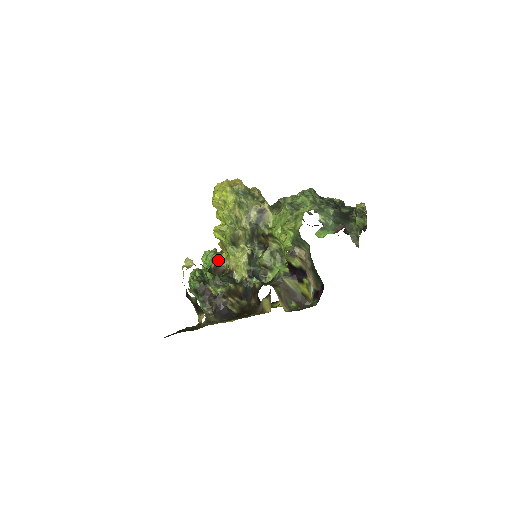
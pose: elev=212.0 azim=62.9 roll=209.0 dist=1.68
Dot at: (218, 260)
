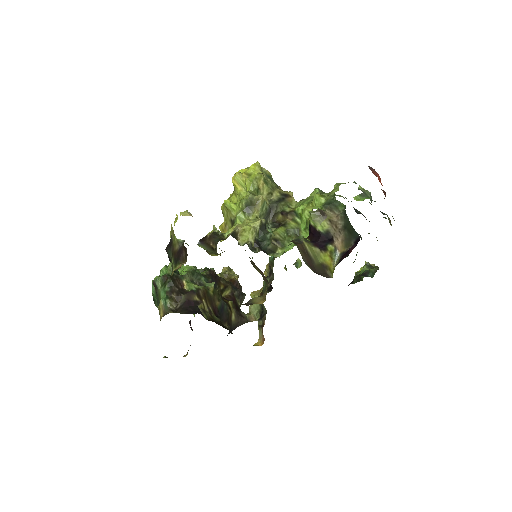
Dot at: (218, 230)
